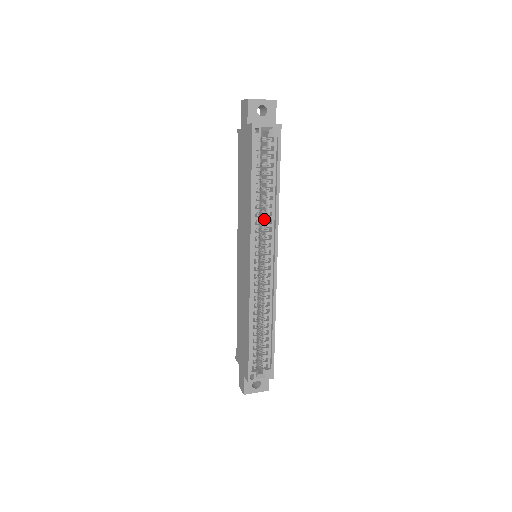
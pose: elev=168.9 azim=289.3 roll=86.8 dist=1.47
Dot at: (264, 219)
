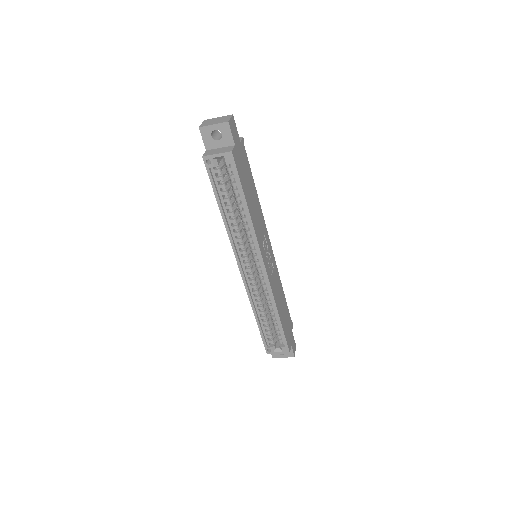
Dot at: (246, 232)
